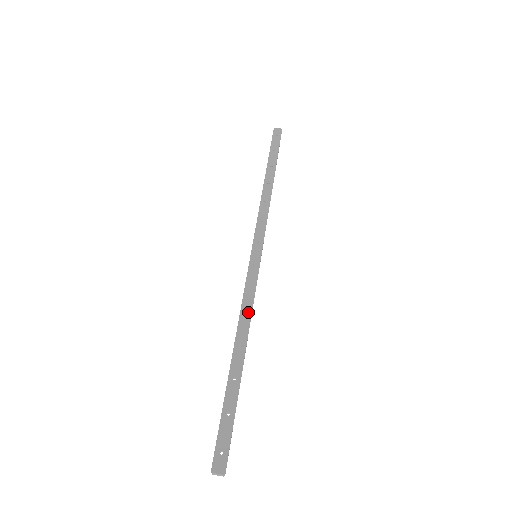
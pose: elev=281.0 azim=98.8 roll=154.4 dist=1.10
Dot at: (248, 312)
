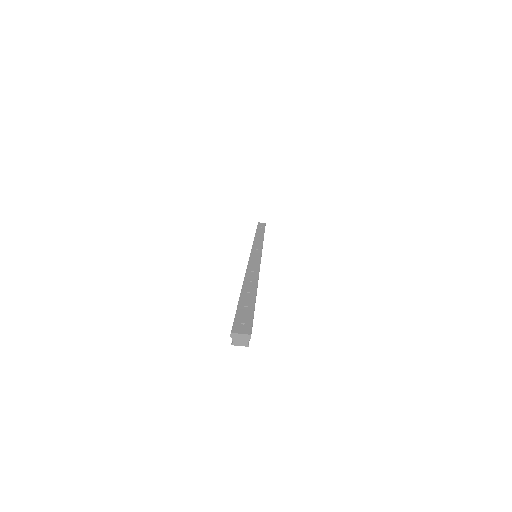
Dot at: (255, 270)
